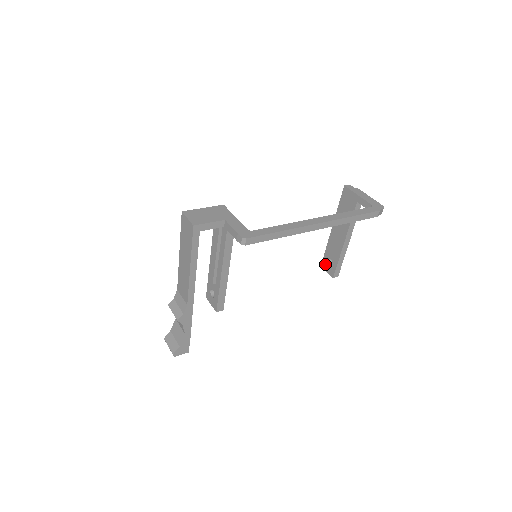
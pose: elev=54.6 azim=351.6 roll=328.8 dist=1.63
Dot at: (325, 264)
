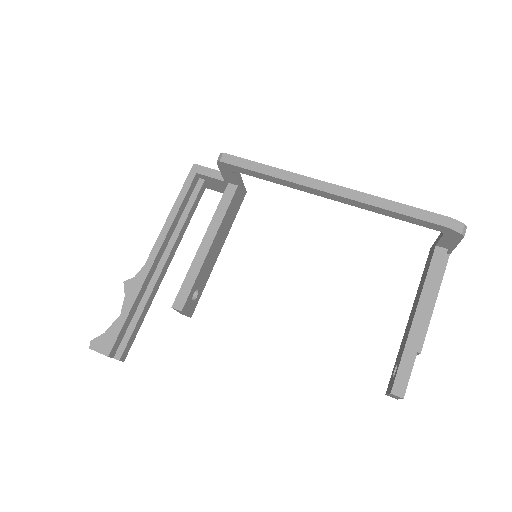
Dot at: (390, 382)
